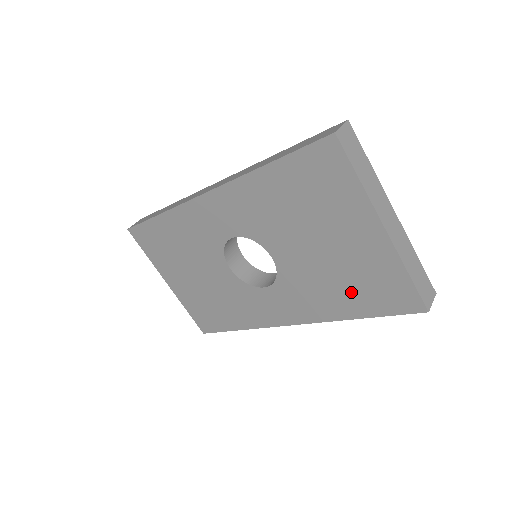
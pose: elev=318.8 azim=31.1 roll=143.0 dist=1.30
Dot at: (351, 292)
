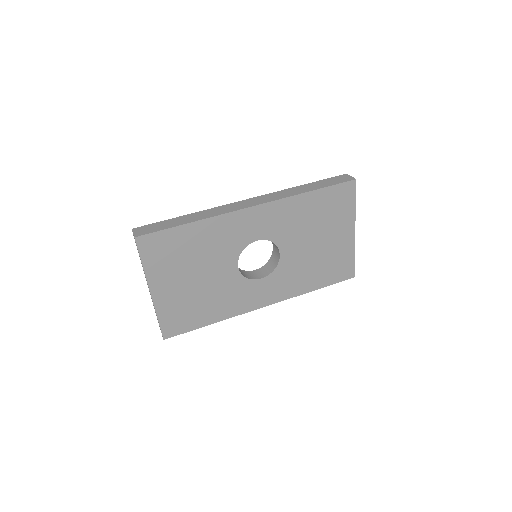
Dot at: (320, 272)
